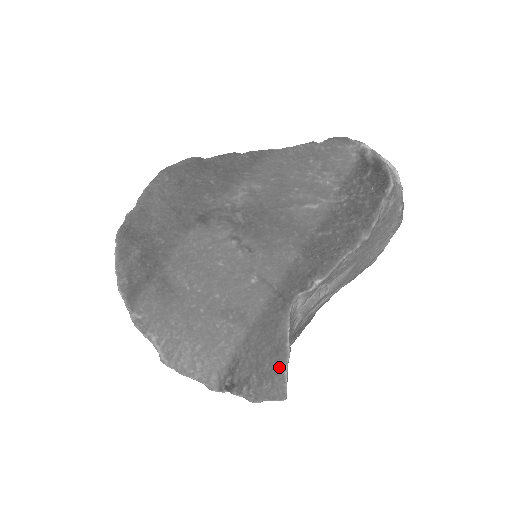
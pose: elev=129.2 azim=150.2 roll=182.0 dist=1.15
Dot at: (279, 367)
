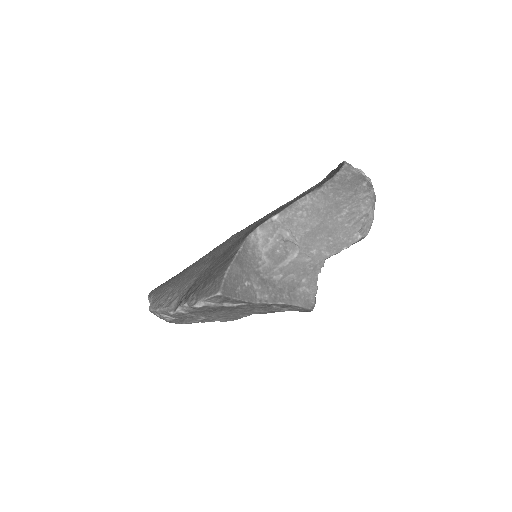
Dot at: (223, 270)
